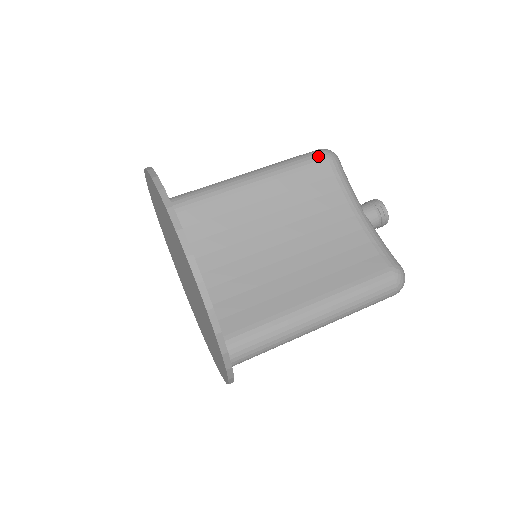
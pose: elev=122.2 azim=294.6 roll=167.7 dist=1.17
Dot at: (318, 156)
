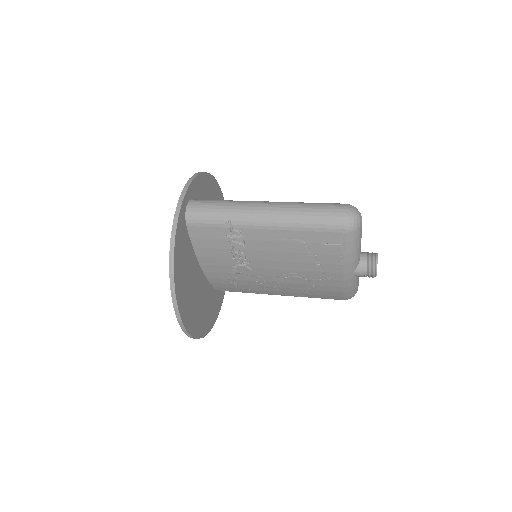
Dot at: occluded
